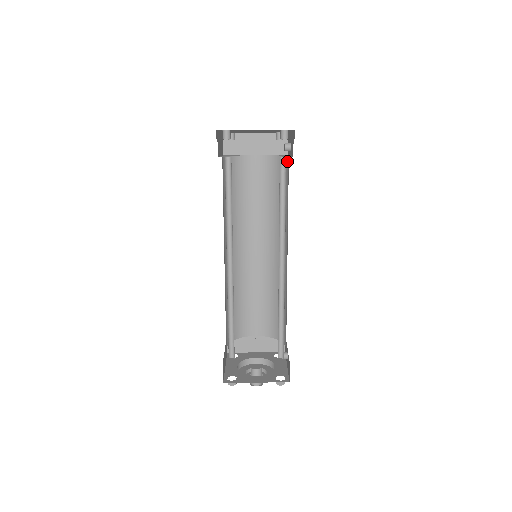
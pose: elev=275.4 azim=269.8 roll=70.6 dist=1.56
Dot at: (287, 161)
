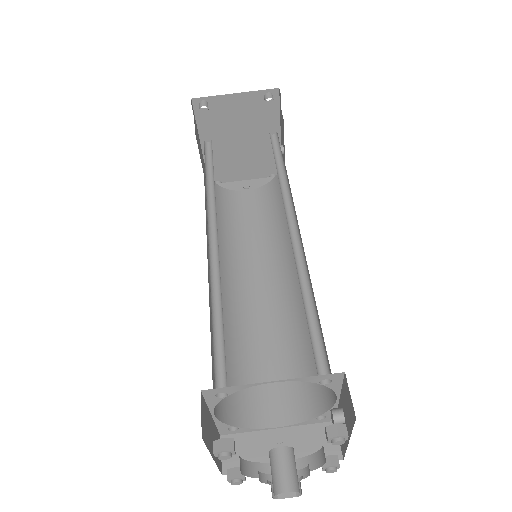
Dot at: occluded
